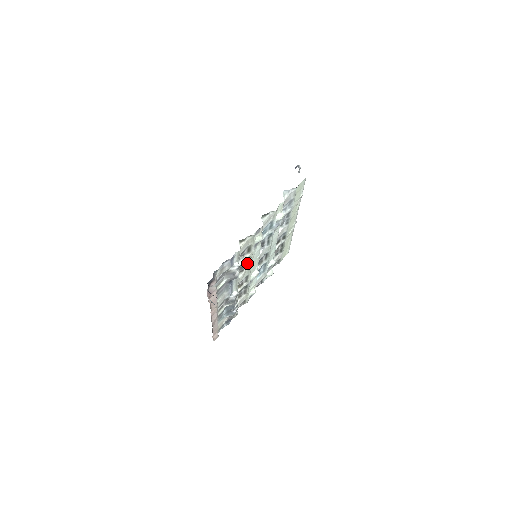
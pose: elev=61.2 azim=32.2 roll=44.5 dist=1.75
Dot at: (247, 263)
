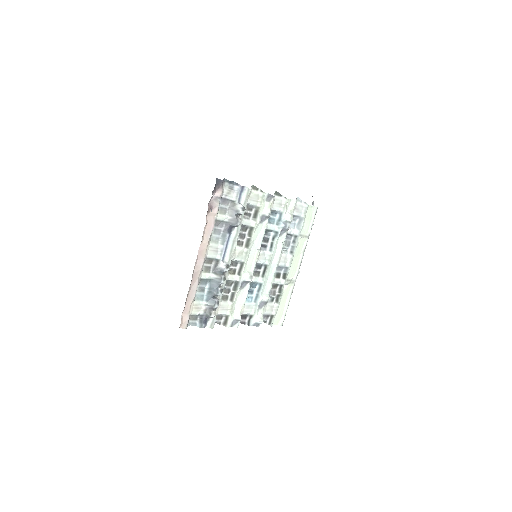
Dot at: (248, 238)
